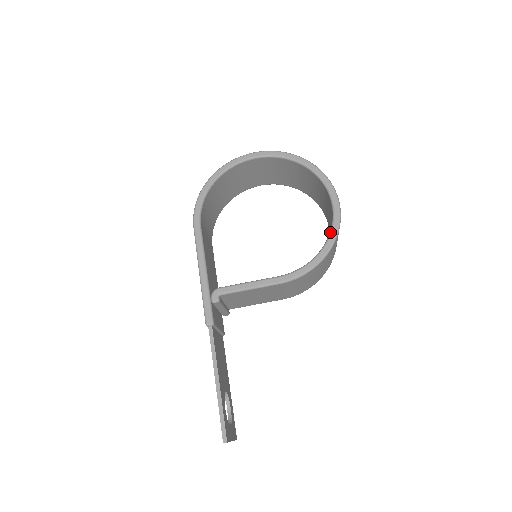
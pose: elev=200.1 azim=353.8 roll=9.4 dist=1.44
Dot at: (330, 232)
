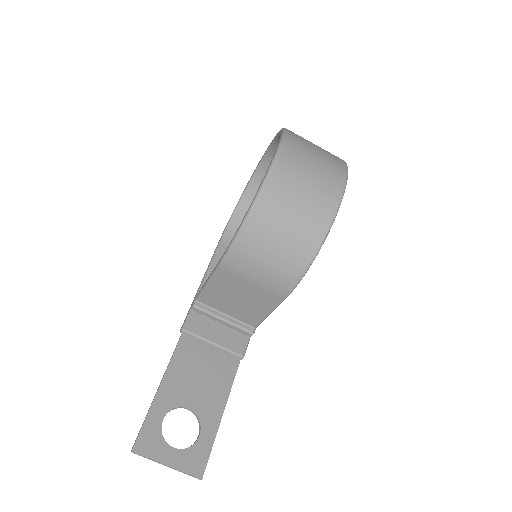
Dot at: occluded
